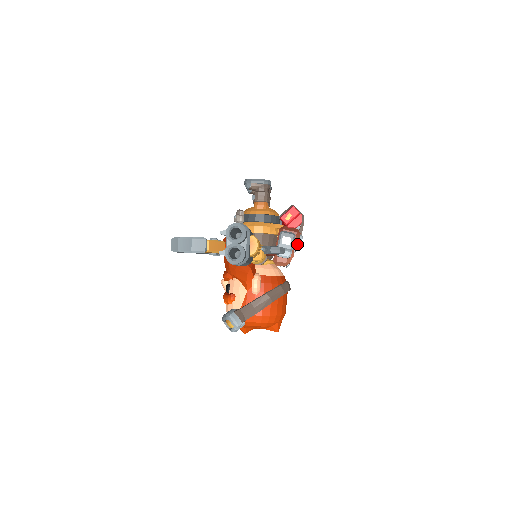
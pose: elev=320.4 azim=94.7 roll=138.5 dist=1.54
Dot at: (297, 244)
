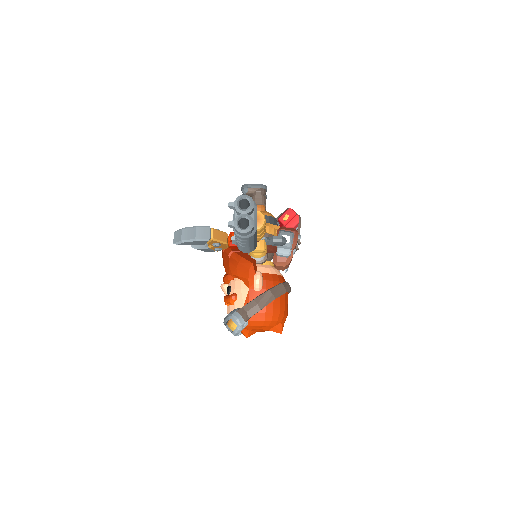
Dot at: (296, 243)
